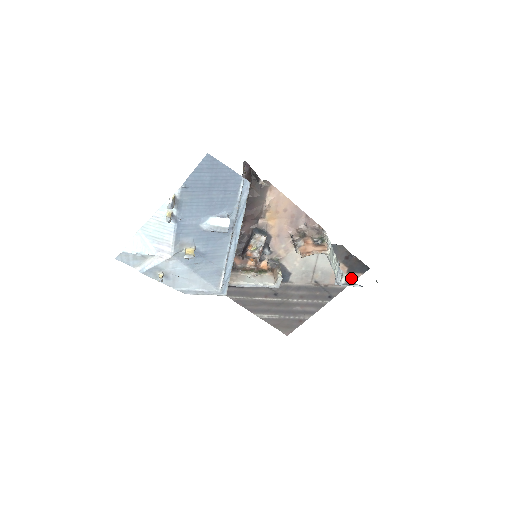
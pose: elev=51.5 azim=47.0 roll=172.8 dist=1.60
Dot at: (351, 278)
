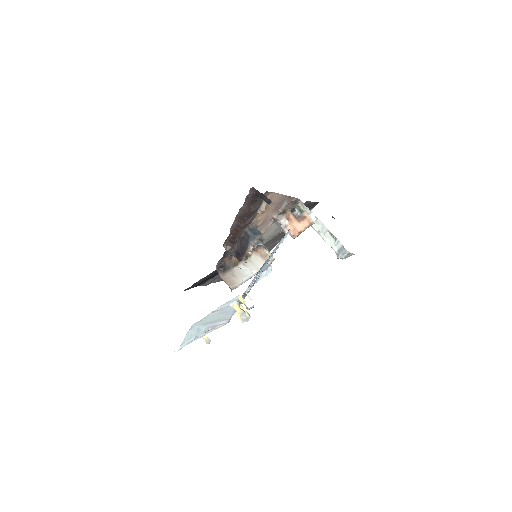
Dot at: occluded
